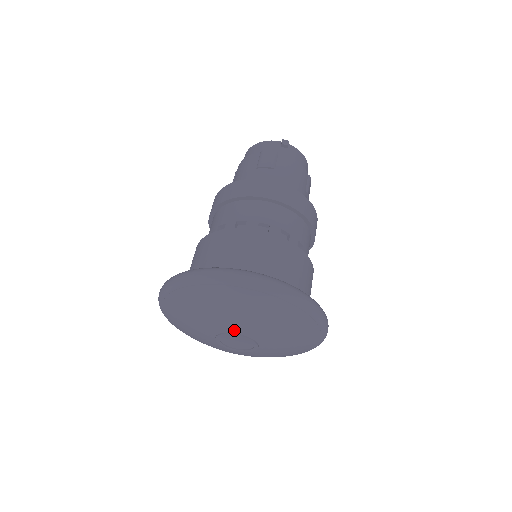
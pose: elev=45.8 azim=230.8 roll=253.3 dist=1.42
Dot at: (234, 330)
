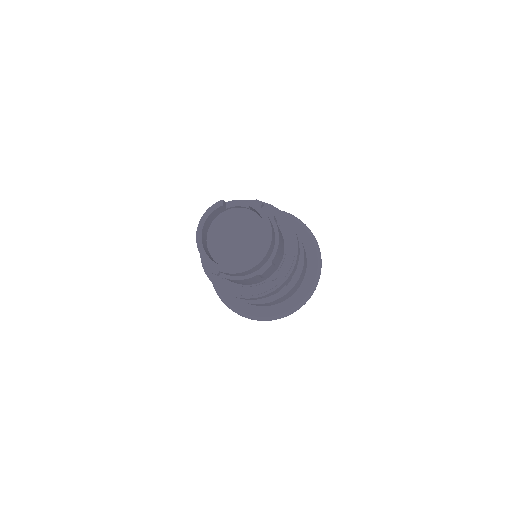
Dot at: occluded
